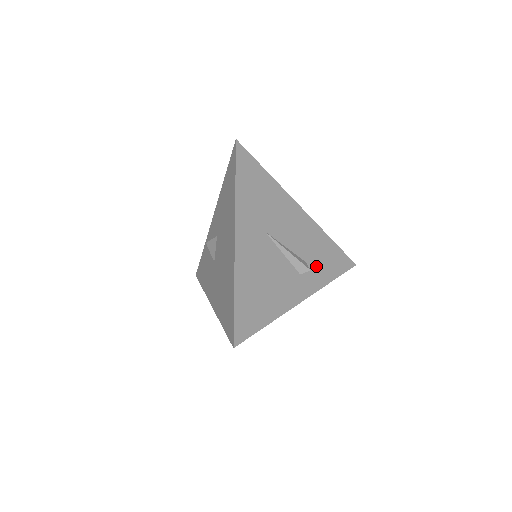
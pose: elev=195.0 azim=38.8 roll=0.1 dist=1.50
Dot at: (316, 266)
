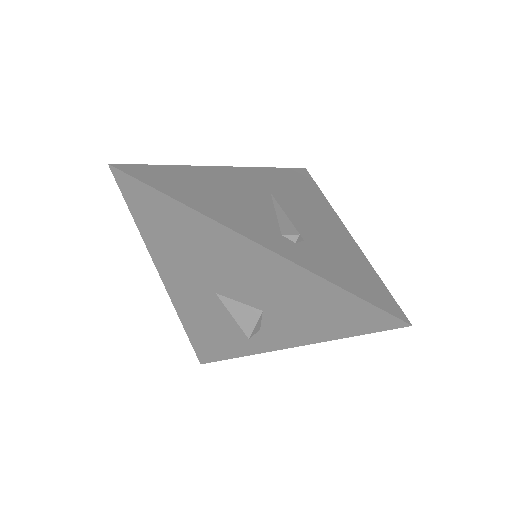
Dot at: (319, 256)
